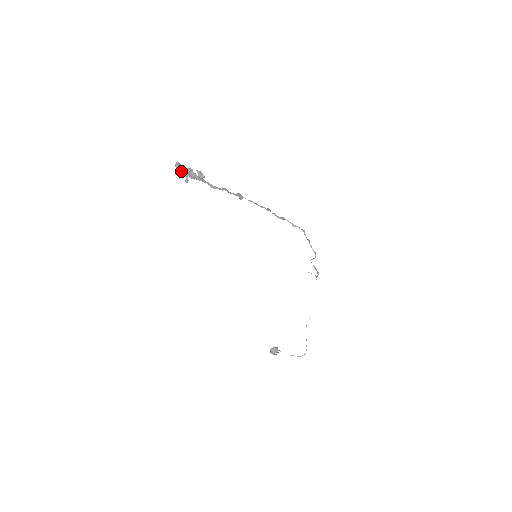
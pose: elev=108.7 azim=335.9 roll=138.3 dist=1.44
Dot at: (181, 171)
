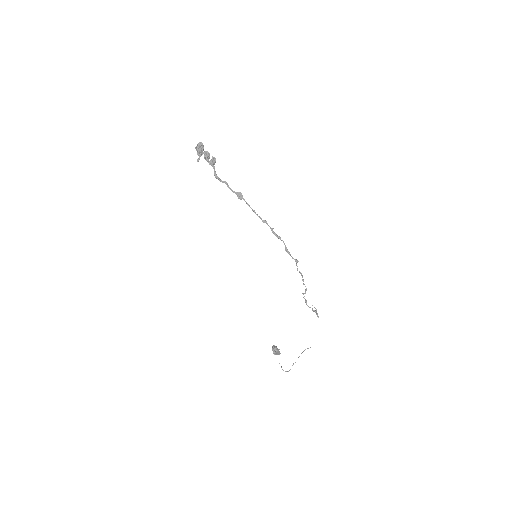
Dot at: (198, 150)
